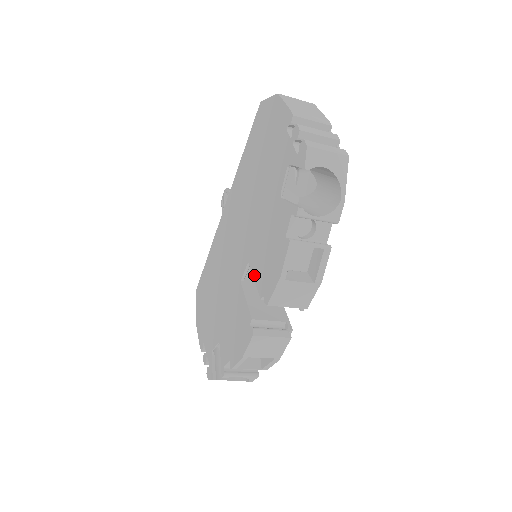
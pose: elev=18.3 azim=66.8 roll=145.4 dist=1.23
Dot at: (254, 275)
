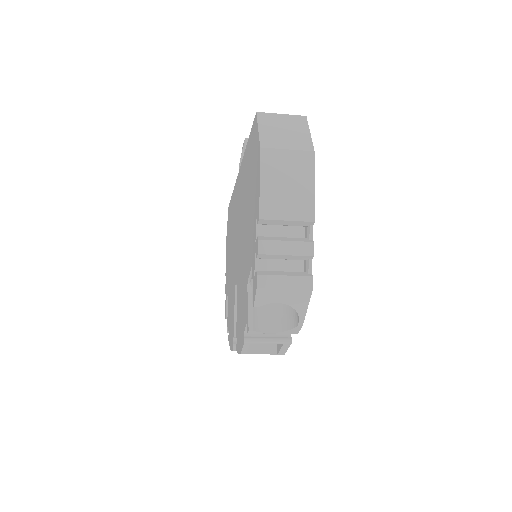
Dot at: (237, 306)
